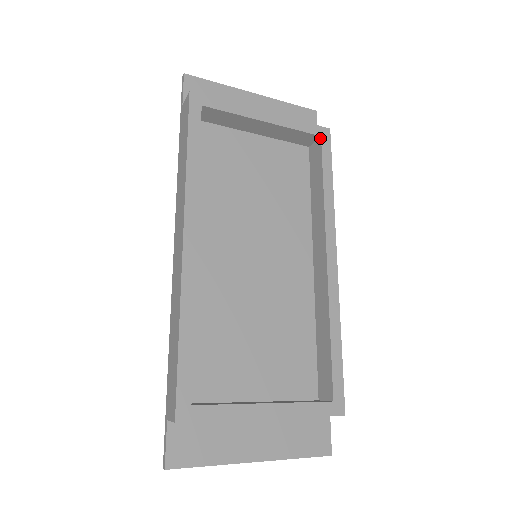
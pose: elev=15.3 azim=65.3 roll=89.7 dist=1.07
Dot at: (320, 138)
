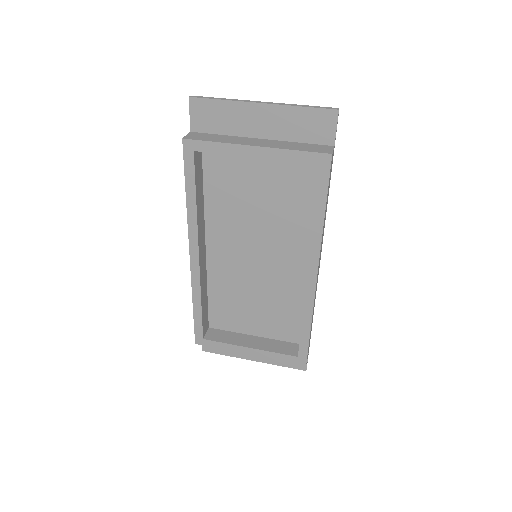
Dot at: occluded
